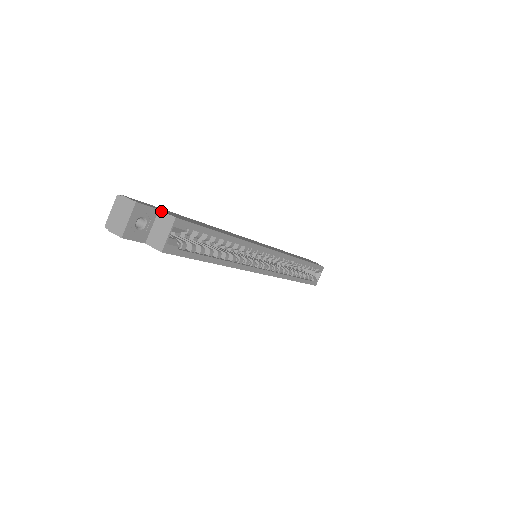
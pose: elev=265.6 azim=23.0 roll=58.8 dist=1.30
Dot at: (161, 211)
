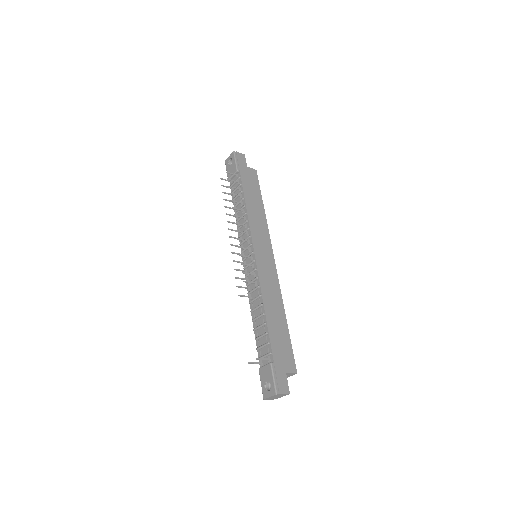
Dot at: (288, 374)
